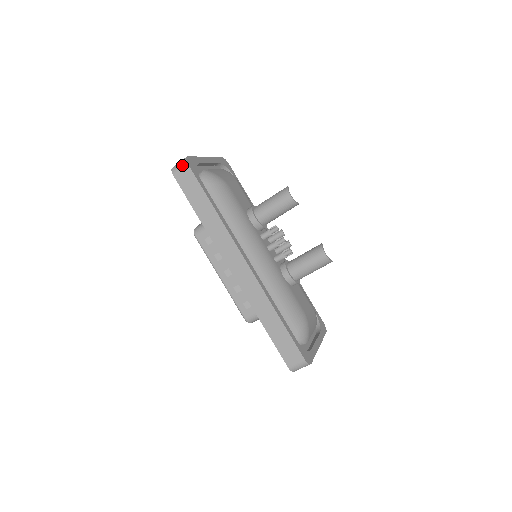
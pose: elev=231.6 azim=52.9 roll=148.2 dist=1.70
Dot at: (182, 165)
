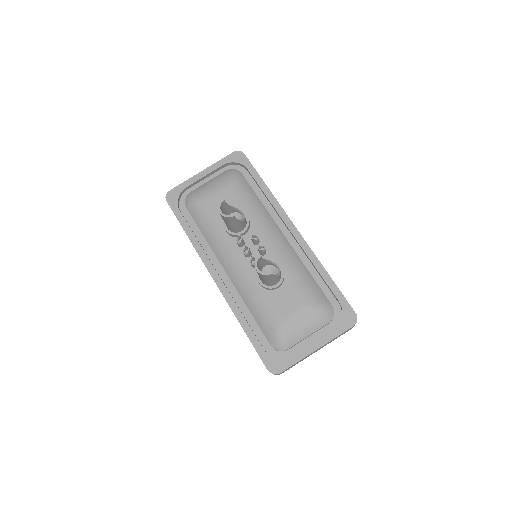
Dot at: occluded
